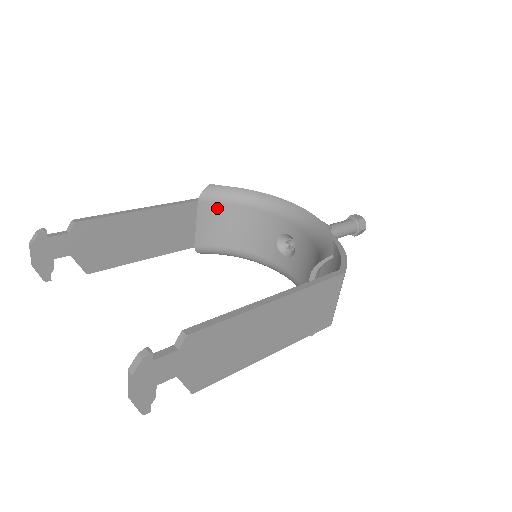
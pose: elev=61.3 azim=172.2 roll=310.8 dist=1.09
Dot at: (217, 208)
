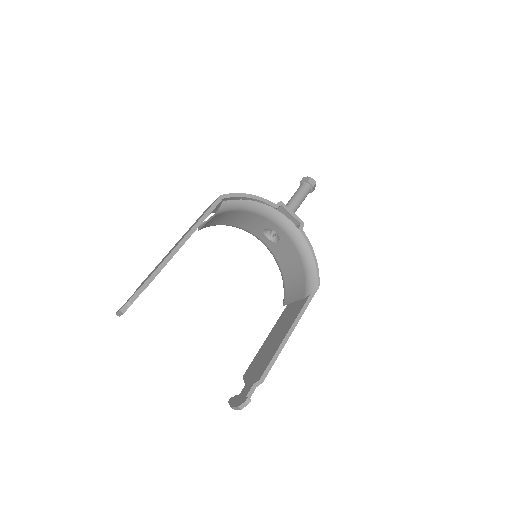
Dot at: (225, 214)
